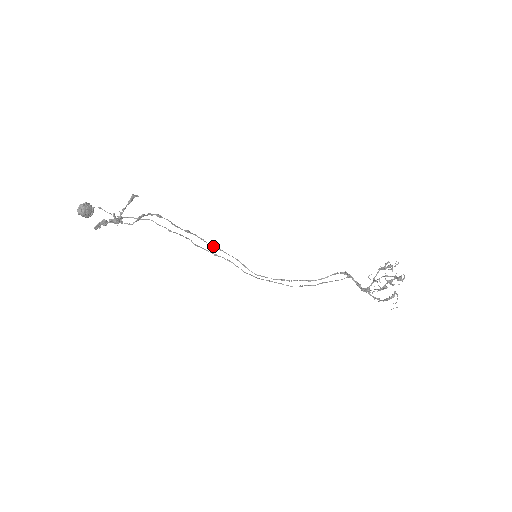
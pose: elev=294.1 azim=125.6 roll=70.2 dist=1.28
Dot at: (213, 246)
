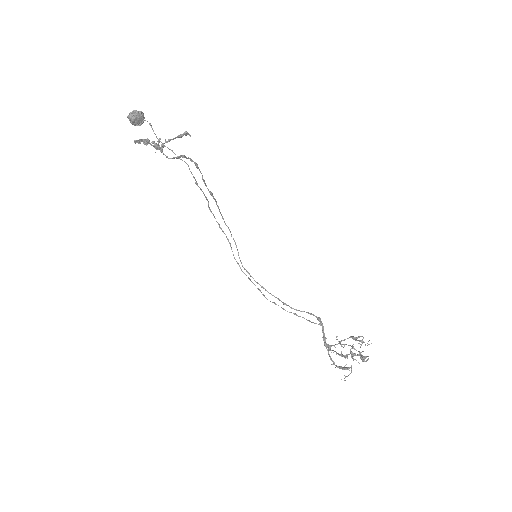
Dot at: (223, 219)
